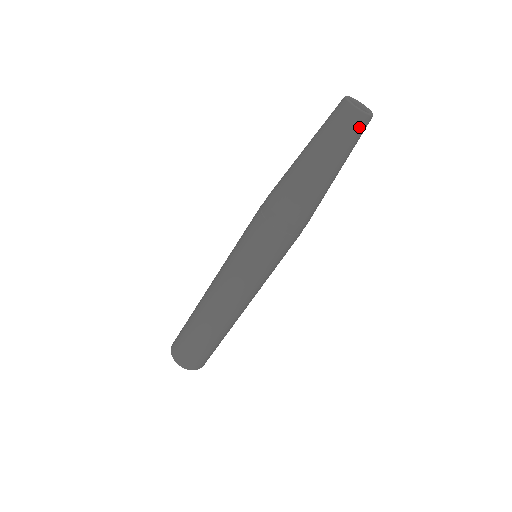
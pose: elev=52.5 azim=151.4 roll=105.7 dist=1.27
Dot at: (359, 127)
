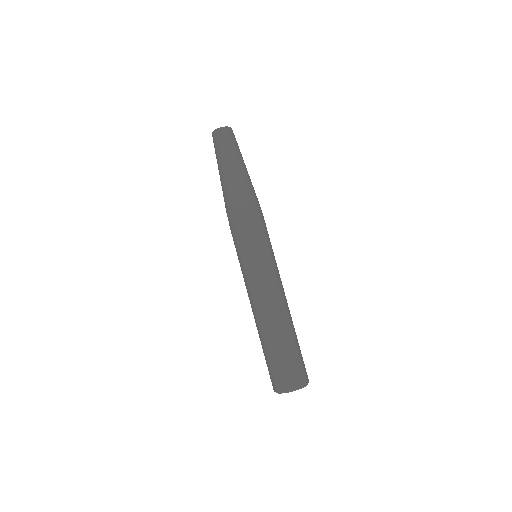
Dot at: (217, 138)
